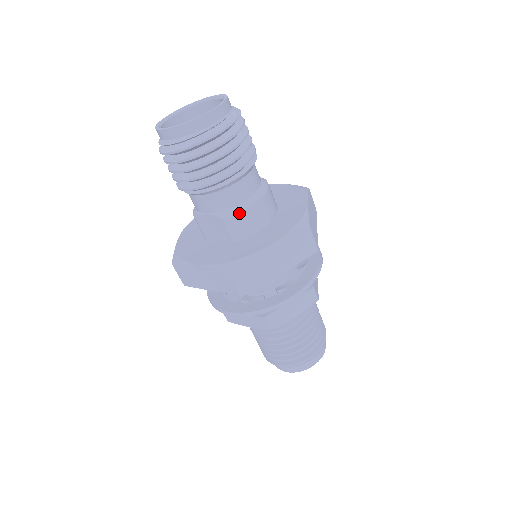
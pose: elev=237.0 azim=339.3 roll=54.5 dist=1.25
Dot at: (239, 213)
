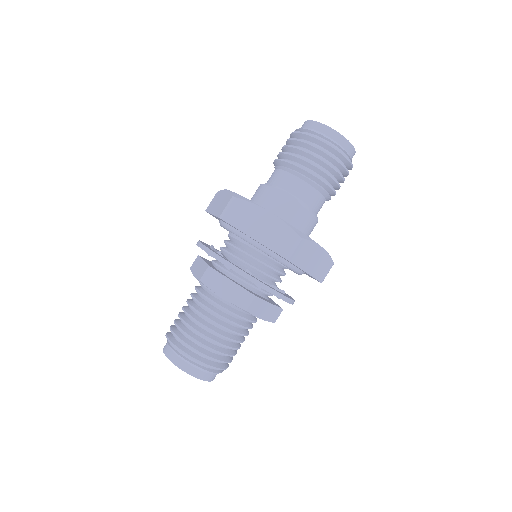
Dot at: (311, 213)
